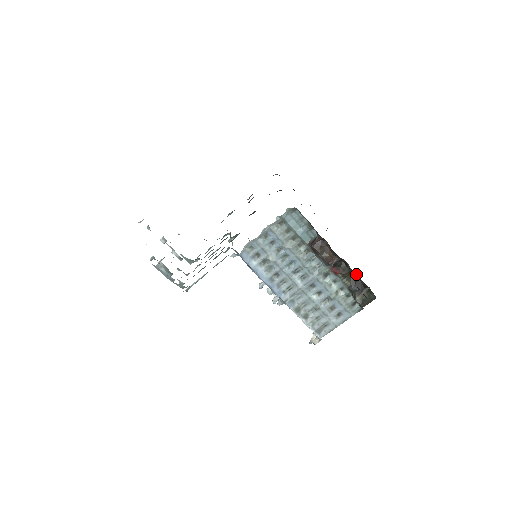
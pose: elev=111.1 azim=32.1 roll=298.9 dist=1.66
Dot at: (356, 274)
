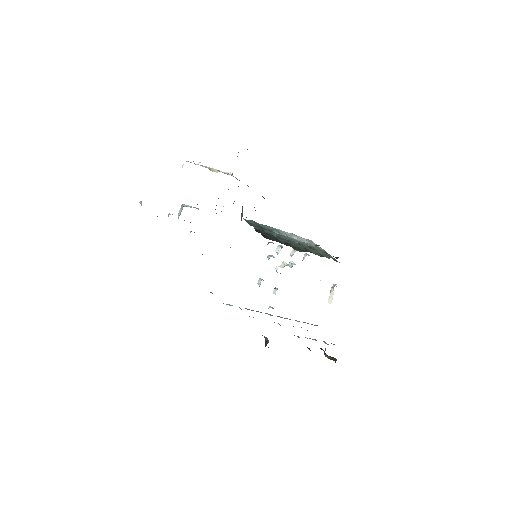
Dot at: occluded
